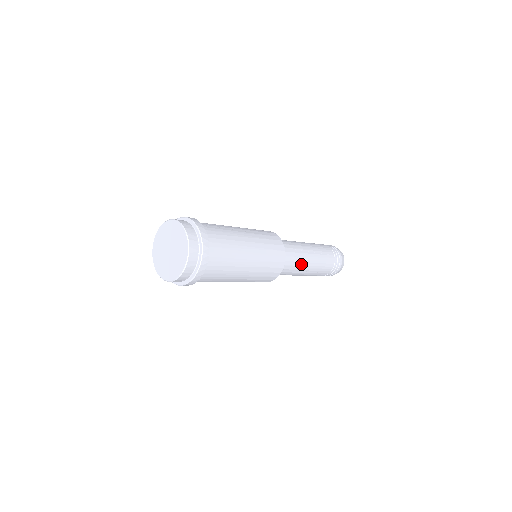
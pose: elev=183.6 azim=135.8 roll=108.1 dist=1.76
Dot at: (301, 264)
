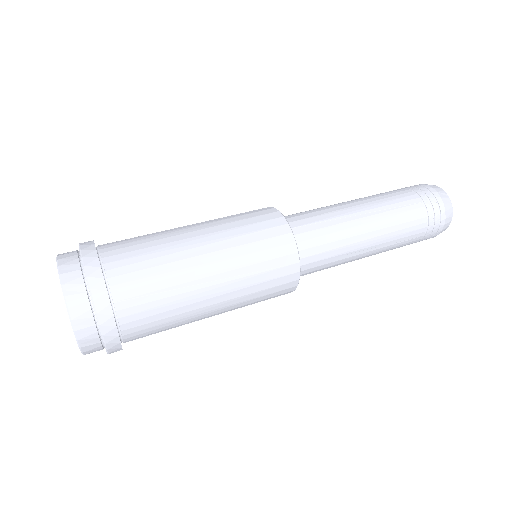
Dot at: occluded
